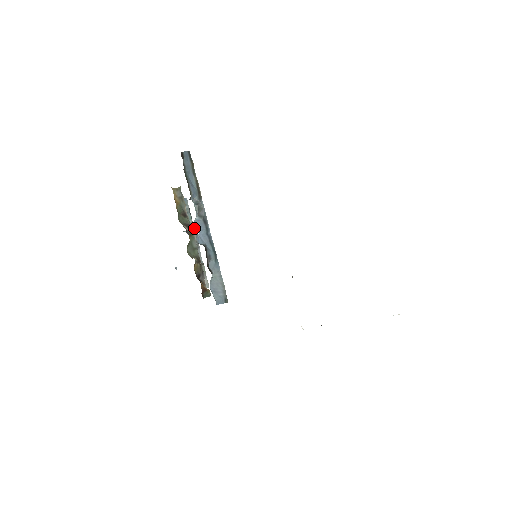
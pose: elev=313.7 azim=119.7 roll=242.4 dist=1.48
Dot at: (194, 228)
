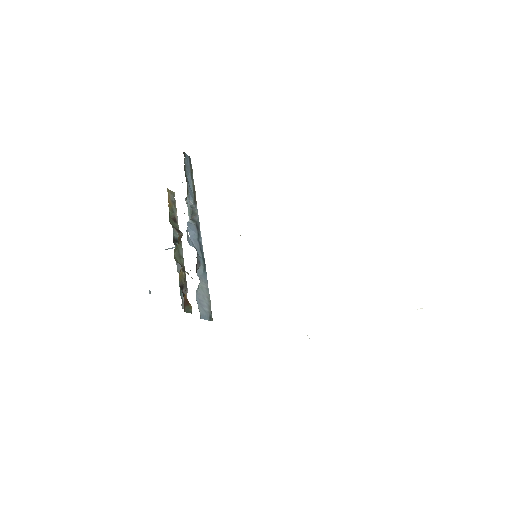
Dot at: occluded
